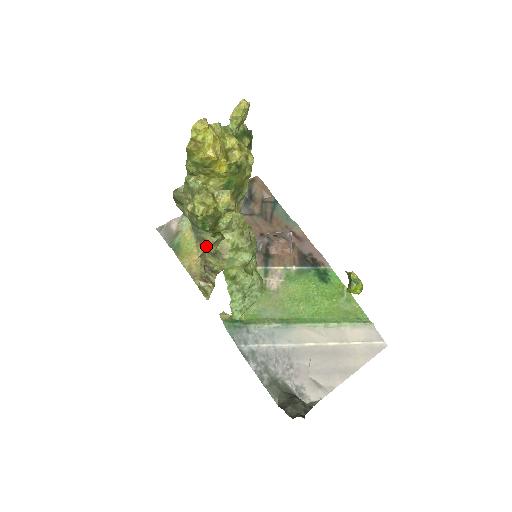
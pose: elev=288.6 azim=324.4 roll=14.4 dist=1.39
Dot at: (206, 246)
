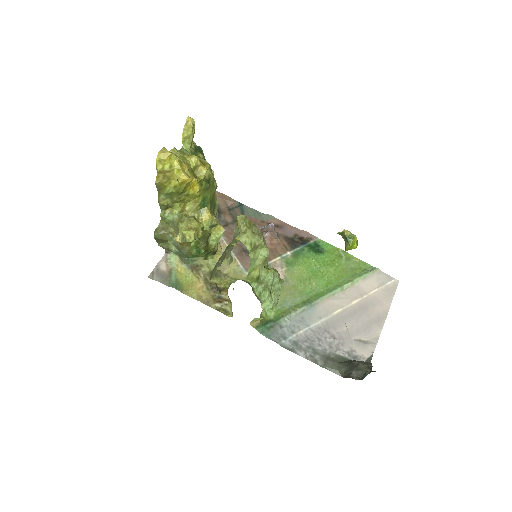
Dot at: (203, 271)
